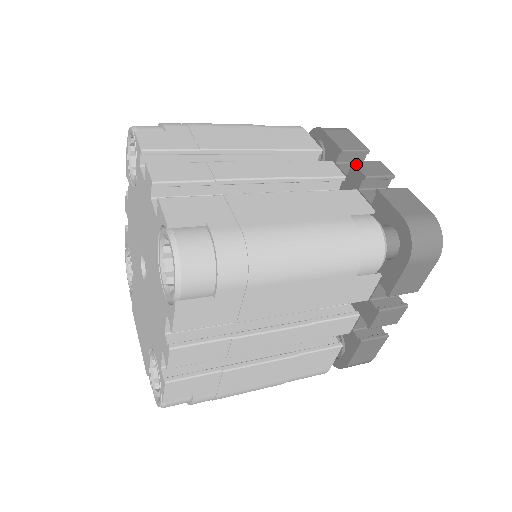
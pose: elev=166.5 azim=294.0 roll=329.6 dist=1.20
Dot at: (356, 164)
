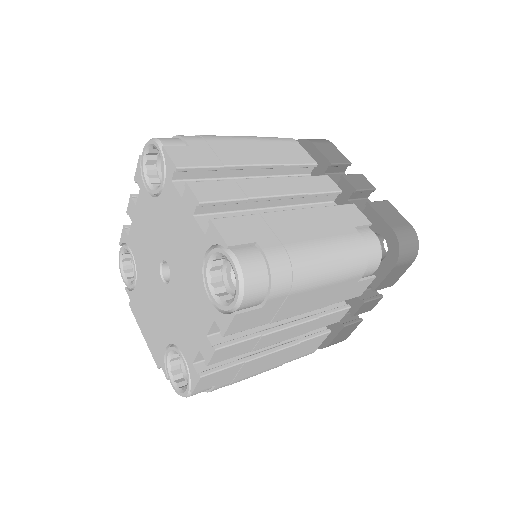
Dot at: (346, 178)
